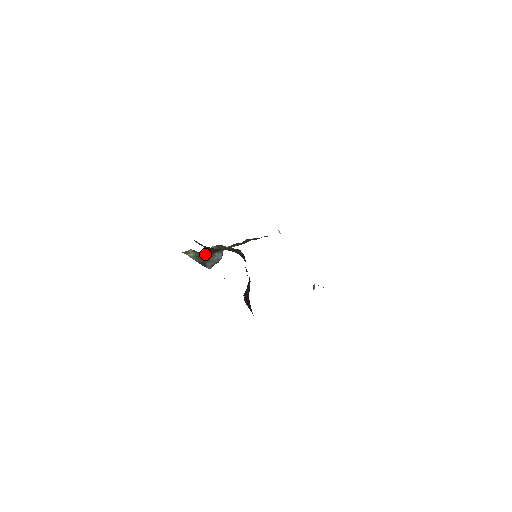
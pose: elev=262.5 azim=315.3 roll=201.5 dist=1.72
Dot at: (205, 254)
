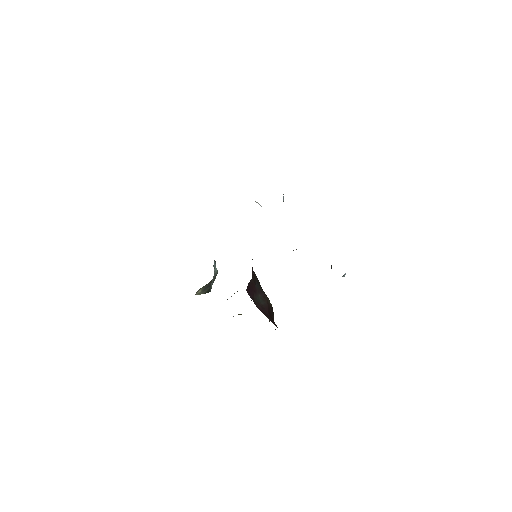
Dot at: (210, 282)
